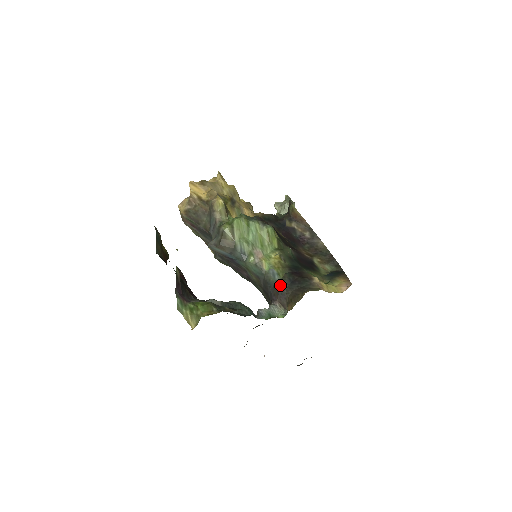
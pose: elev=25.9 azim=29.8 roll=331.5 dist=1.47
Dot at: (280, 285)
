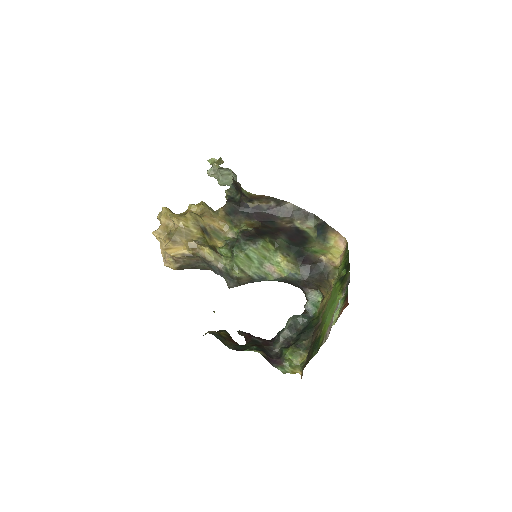
Dot at: (304, 280)
